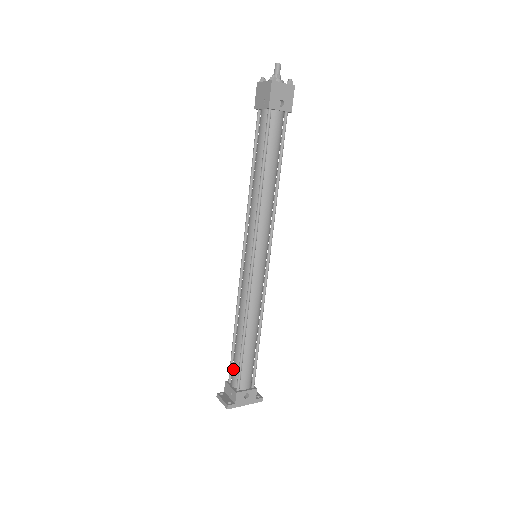
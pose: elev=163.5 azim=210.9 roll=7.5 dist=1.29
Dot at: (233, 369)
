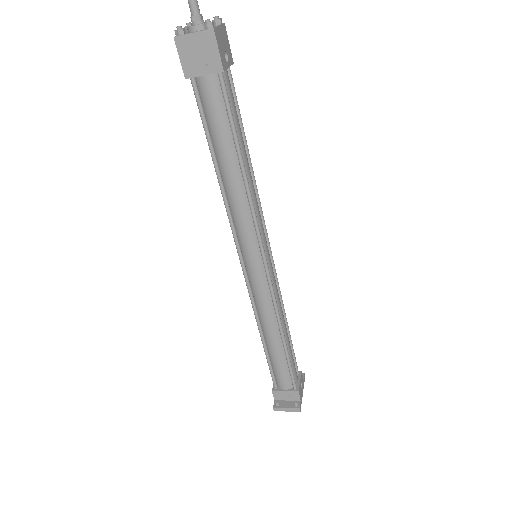
Dot at: (280, 376)
